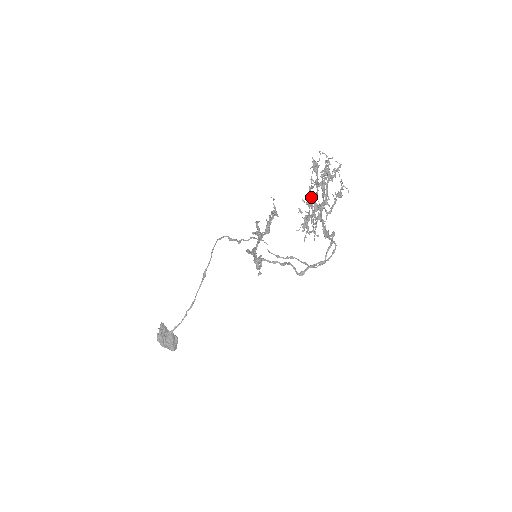
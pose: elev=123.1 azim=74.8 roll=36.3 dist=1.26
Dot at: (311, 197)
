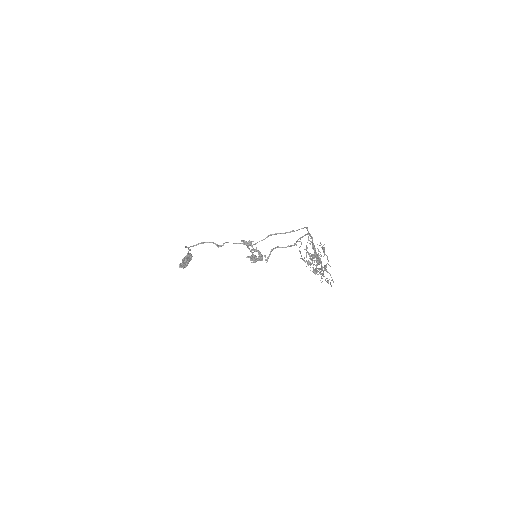
Dot at: occluded
